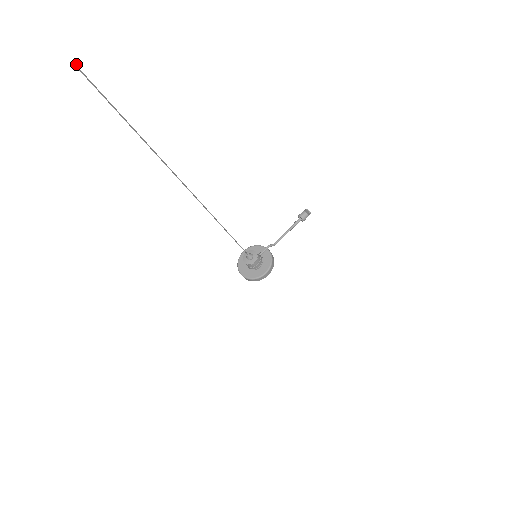
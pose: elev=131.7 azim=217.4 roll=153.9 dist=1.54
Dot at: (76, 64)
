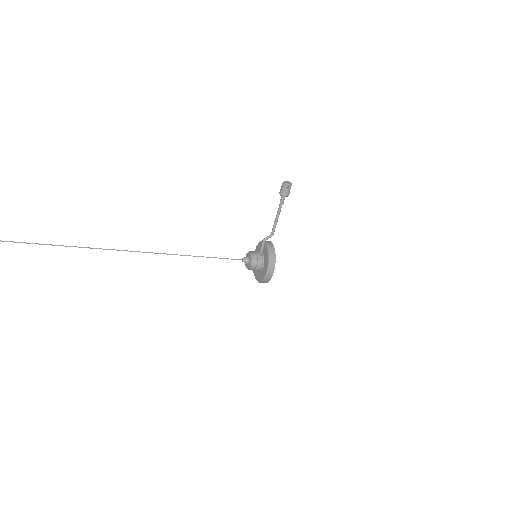
Dot at: out of frame
